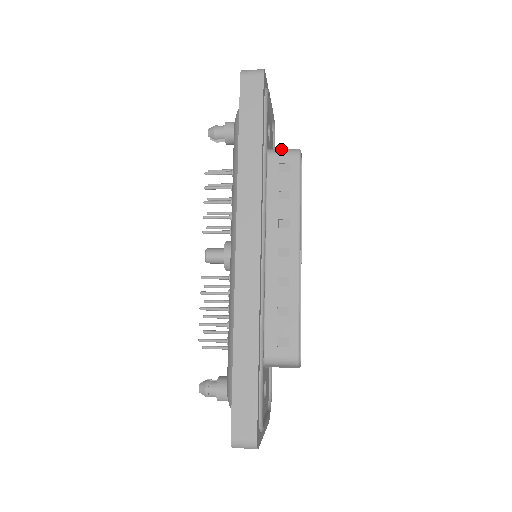
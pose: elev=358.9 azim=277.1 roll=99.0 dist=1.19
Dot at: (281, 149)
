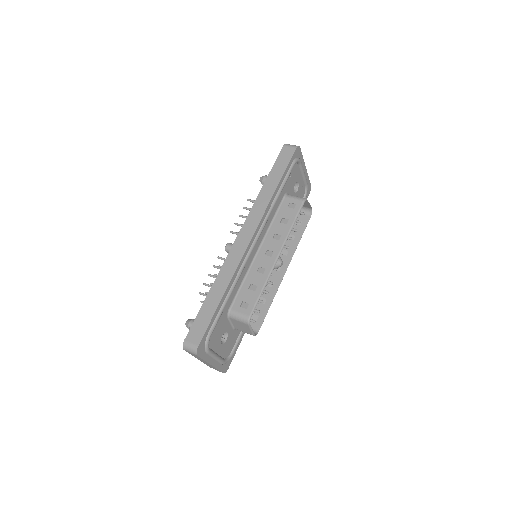
Dot at: (295, 196)
